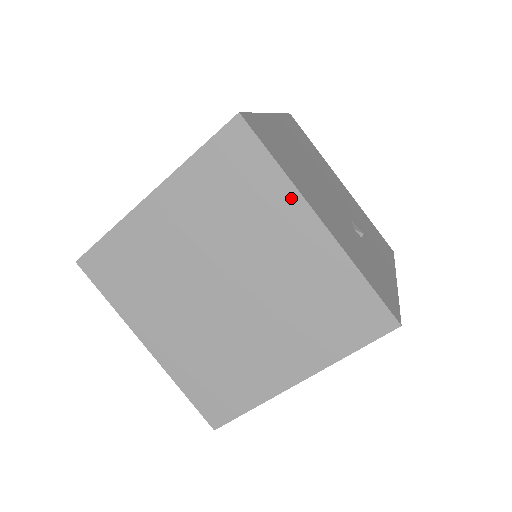
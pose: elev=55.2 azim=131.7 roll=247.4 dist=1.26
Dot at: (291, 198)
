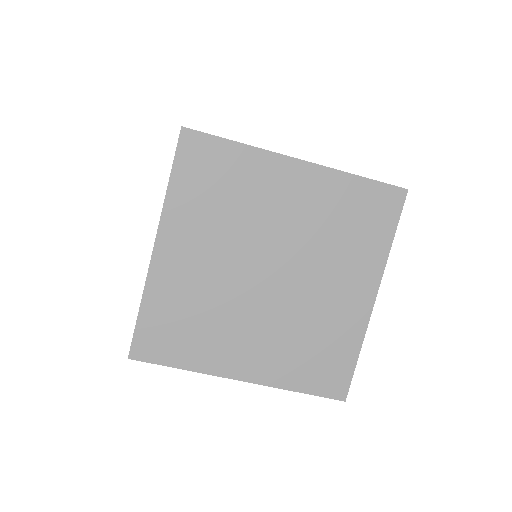
Dot at: (377, 267)
